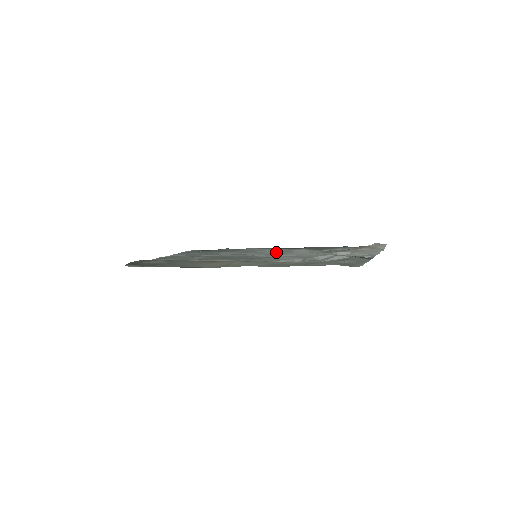
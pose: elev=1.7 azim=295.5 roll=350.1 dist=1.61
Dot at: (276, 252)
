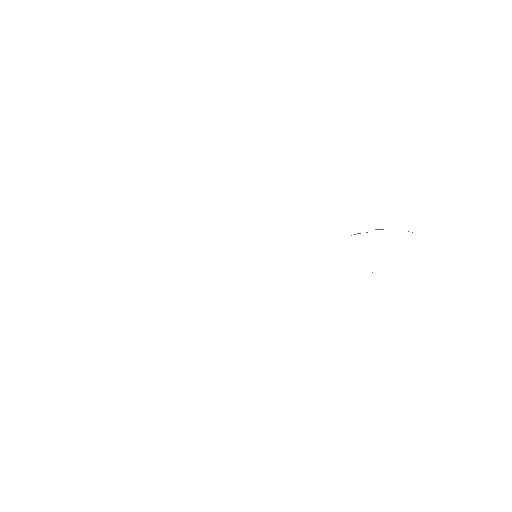
Dot at: occluded
